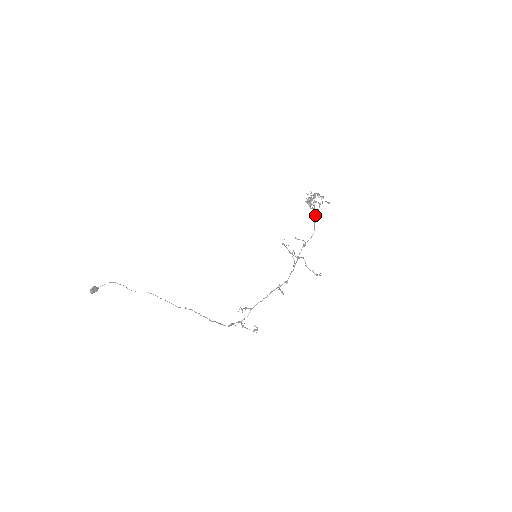
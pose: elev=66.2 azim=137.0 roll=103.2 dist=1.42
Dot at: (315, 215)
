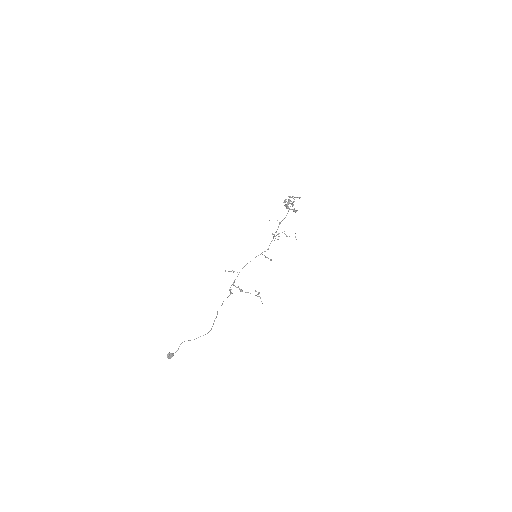
Dot at: (293, 210)
